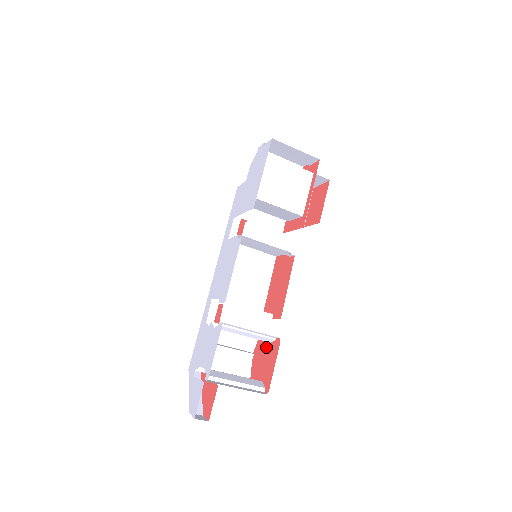
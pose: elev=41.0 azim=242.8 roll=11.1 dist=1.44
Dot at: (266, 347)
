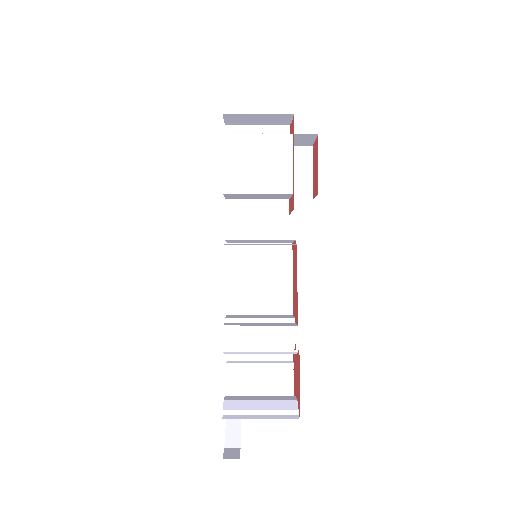
Dot at: (296, 358)
